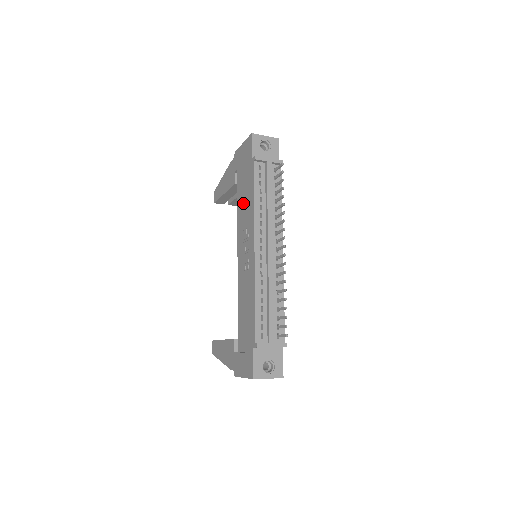
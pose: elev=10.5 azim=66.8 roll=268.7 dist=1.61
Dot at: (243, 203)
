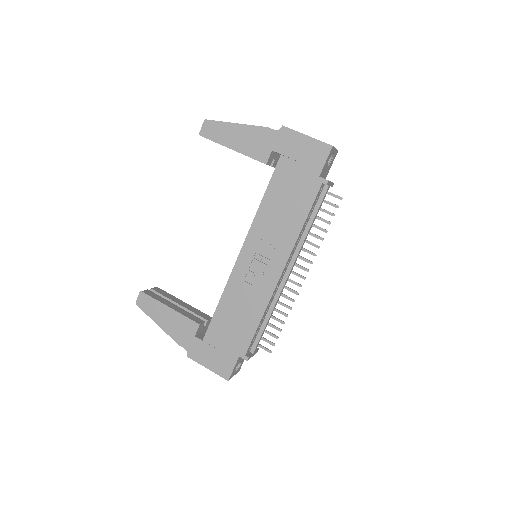
Dot at: (278, 207)
